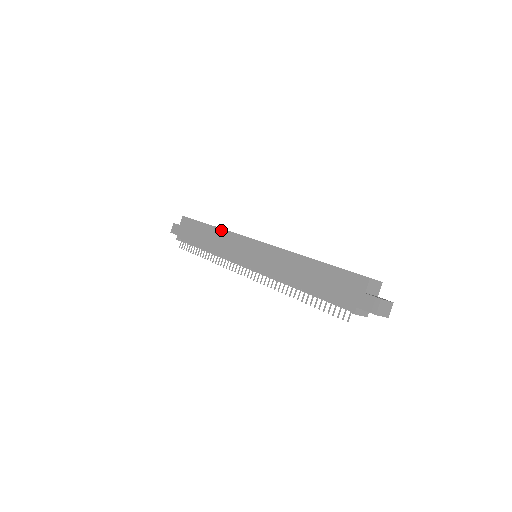
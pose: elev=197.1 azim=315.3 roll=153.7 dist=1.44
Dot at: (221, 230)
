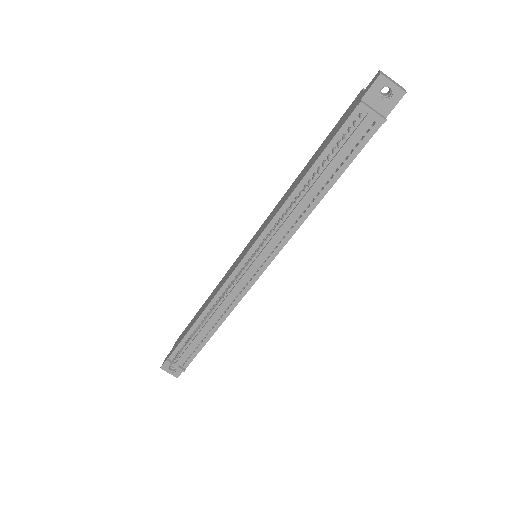
Dot at: (216, 287)
